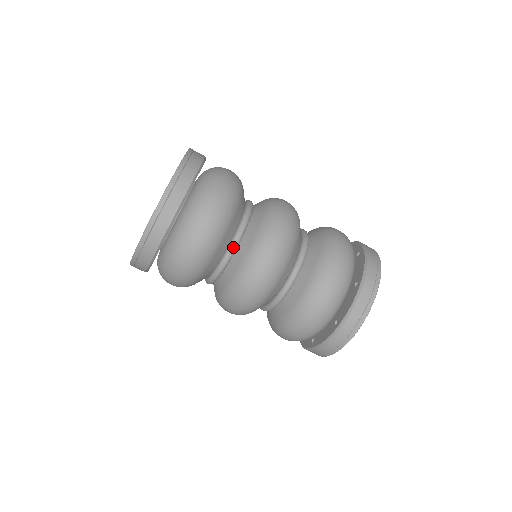
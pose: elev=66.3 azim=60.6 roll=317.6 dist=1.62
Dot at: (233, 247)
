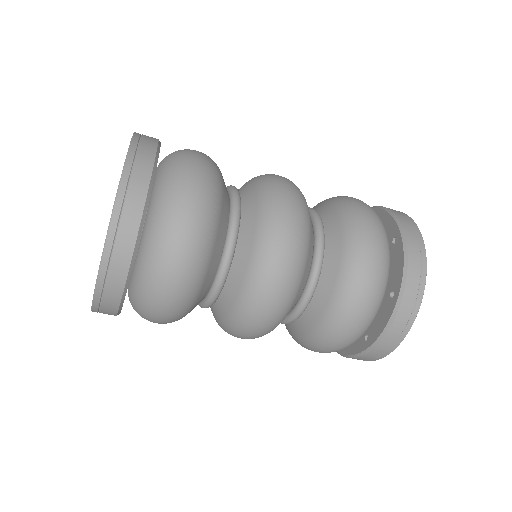
Dot at: occluded
